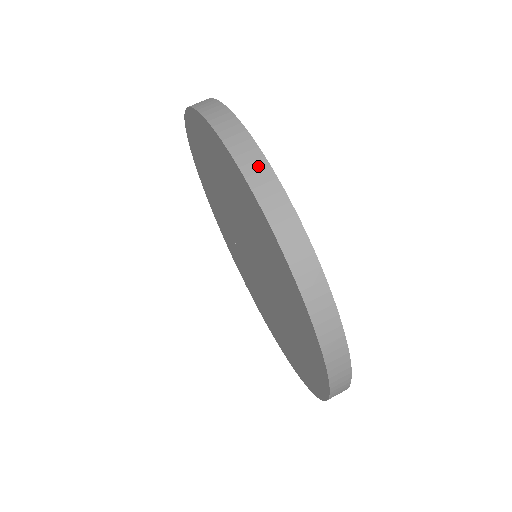
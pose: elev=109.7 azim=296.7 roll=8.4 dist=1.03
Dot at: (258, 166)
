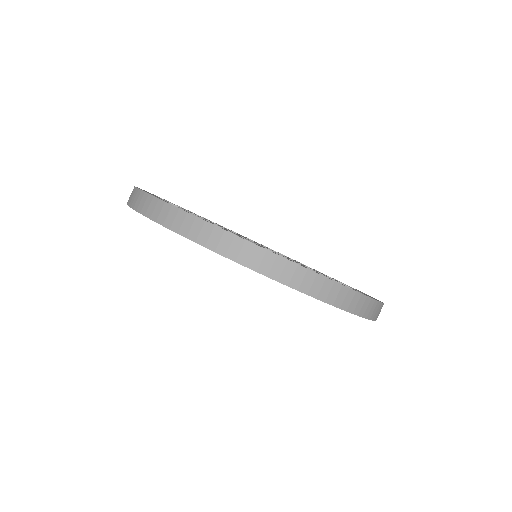
Dot at: (140, 198)
